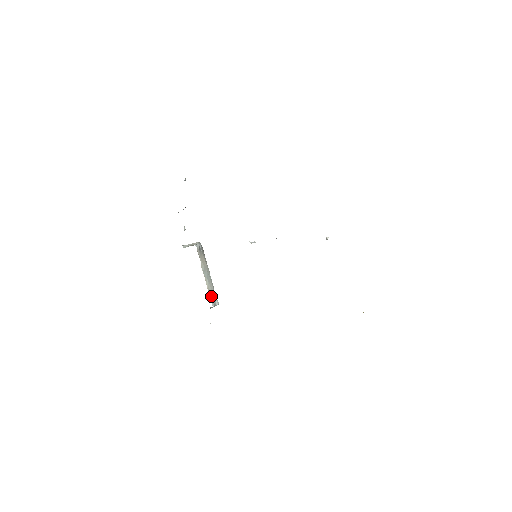
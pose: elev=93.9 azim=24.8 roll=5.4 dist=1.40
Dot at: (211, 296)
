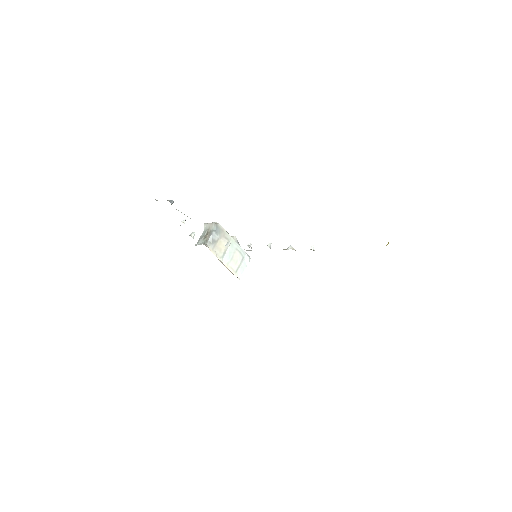
Dot at: (237, 269)
